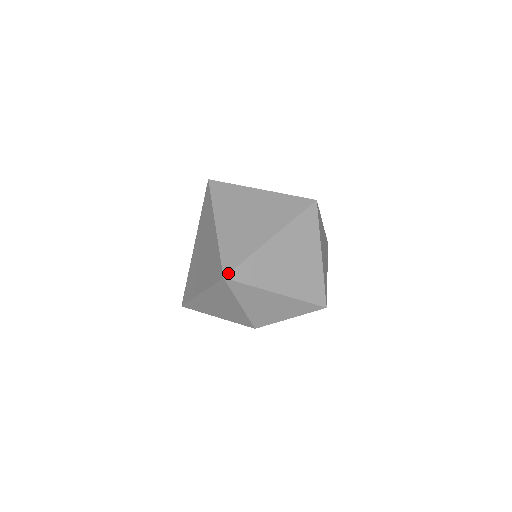
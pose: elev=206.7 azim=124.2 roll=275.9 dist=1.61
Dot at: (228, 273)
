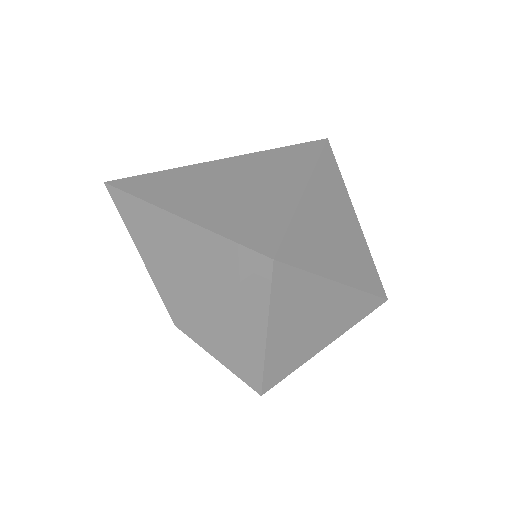
Dot at: (282, 261)
